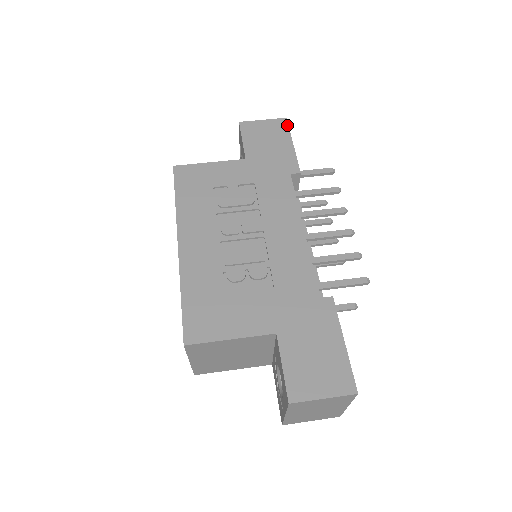
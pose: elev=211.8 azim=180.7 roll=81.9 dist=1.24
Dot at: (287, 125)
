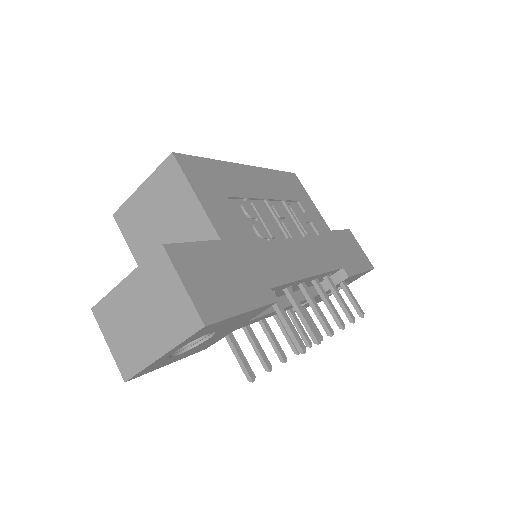
Dot at: (371, 268)
